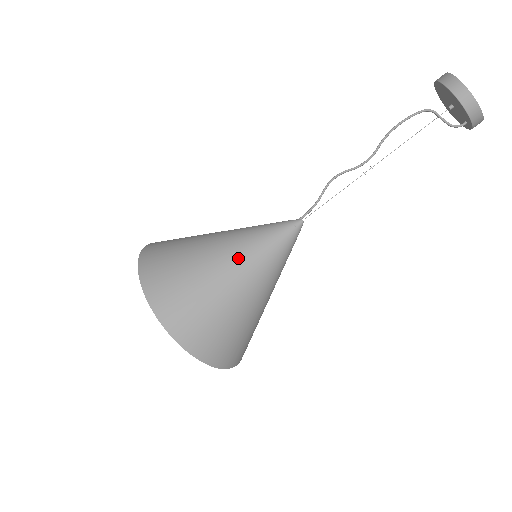
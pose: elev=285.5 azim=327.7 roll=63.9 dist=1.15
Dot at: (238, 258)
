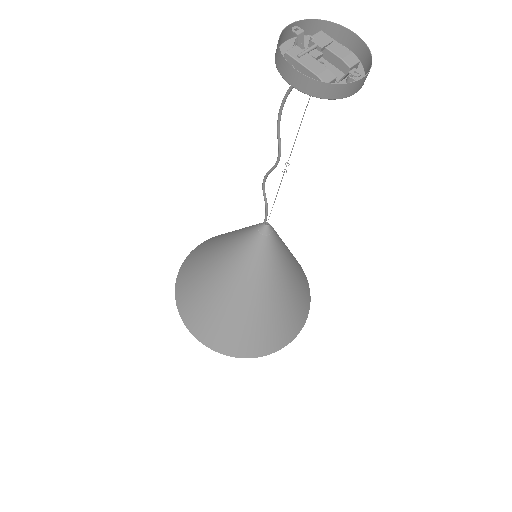
Dot at: (230, 280)
